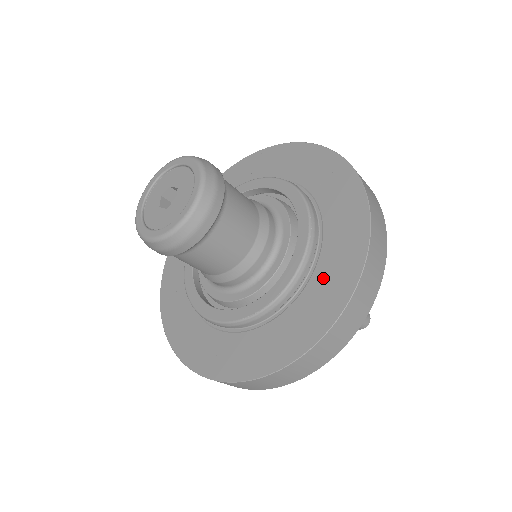
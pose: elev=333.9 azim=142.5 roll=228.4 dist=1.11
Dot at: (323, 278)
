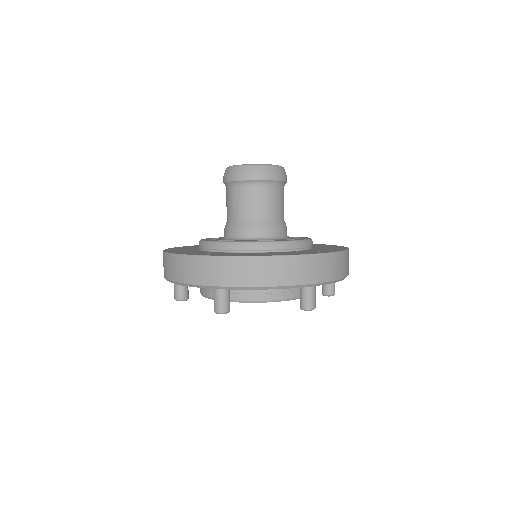
Dot at: (319, 246)
